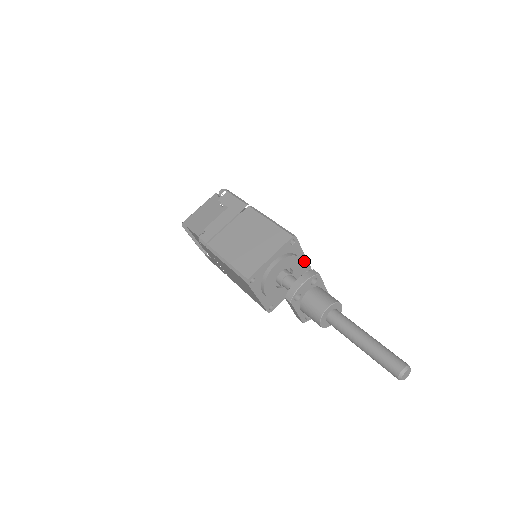
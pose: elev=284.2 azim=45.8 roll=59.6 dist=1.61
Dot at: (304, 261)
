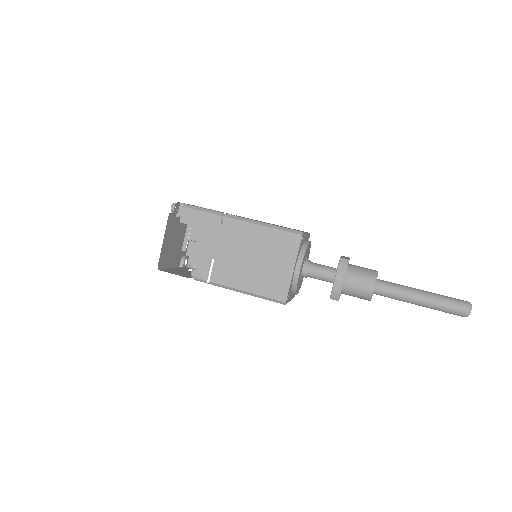
Dot at: (307, 236)
